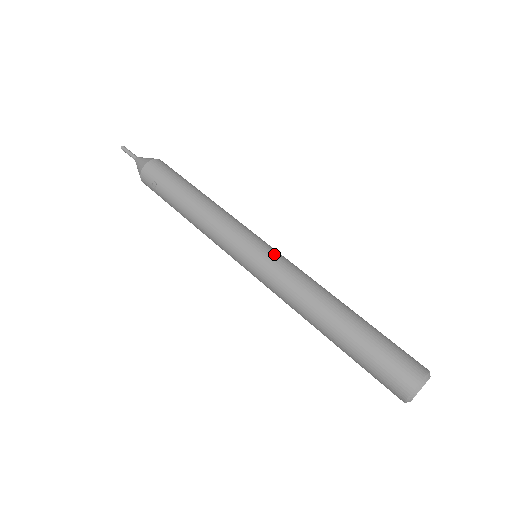
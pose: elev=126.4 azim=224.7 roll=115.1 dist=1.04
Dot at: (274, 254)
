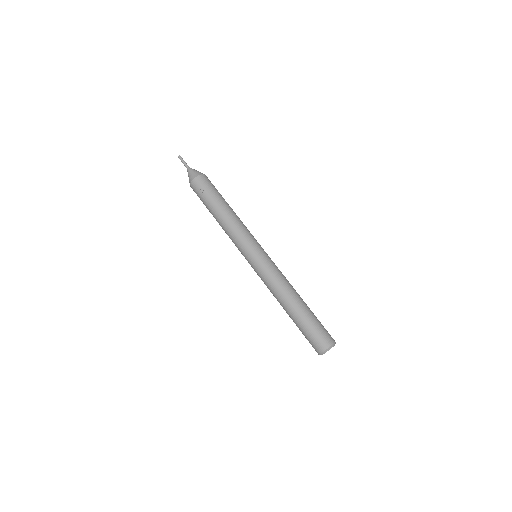
Dot at: (270, 258)
